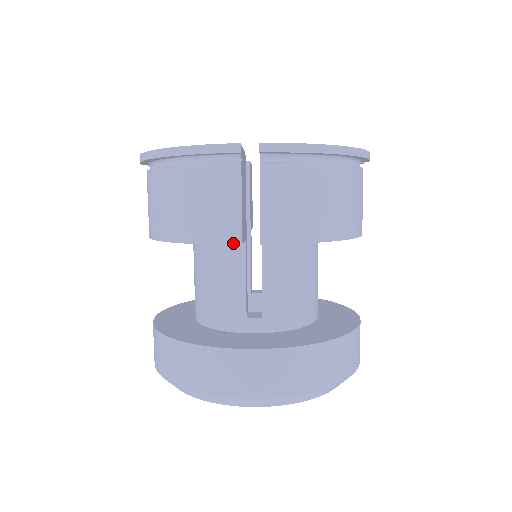
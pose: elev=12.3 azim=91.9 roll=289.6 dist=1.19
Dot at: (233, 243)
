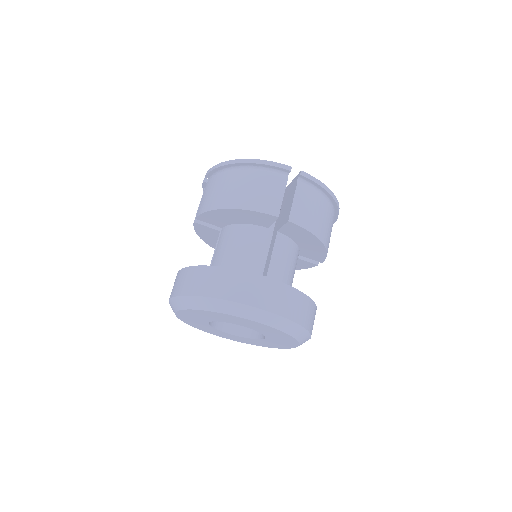
Dot at: (273, 215)
